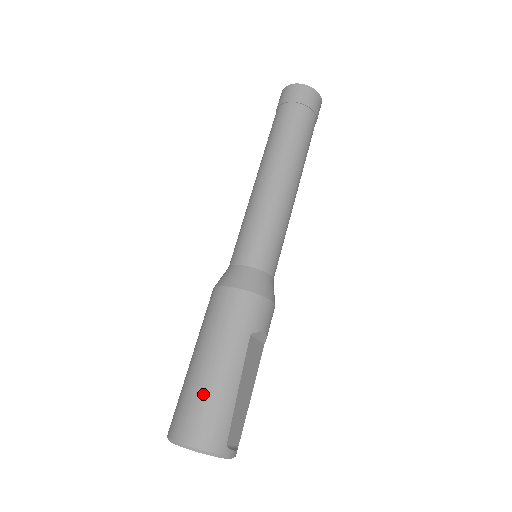
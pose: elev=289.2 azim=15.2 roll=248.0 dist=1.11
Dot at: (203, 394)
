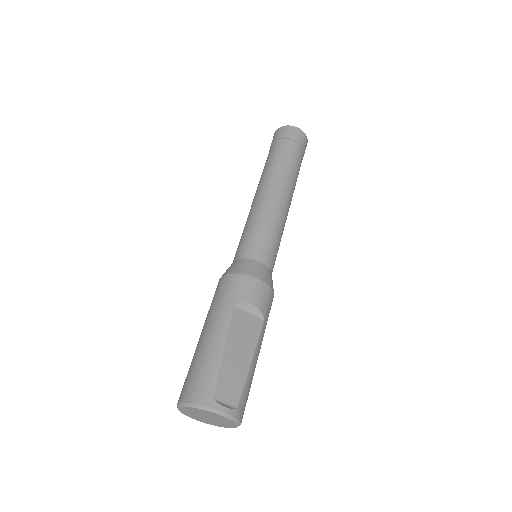
Dot at: (195, 360)
